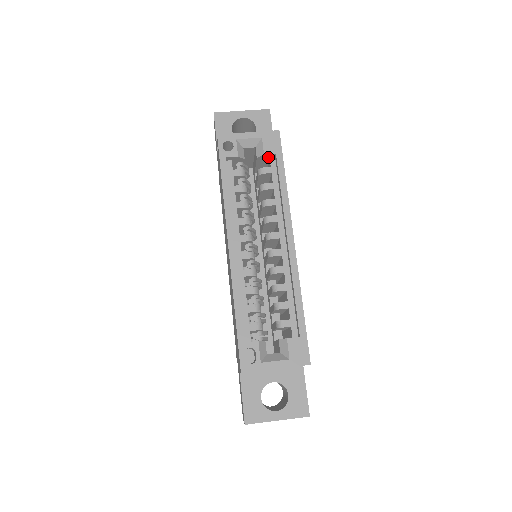
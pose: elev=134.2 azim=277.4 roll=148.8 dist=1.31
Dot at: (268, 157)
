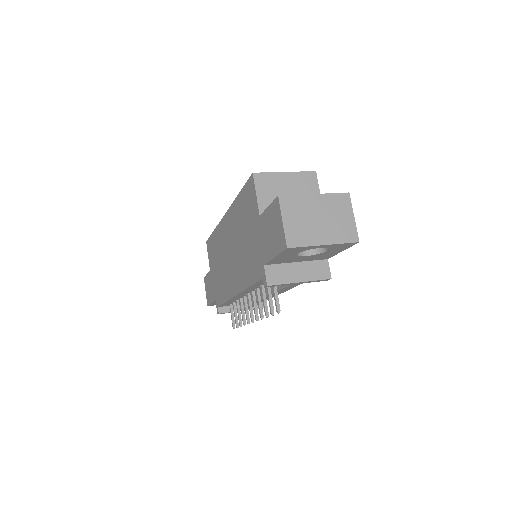
Dot at: occluded
